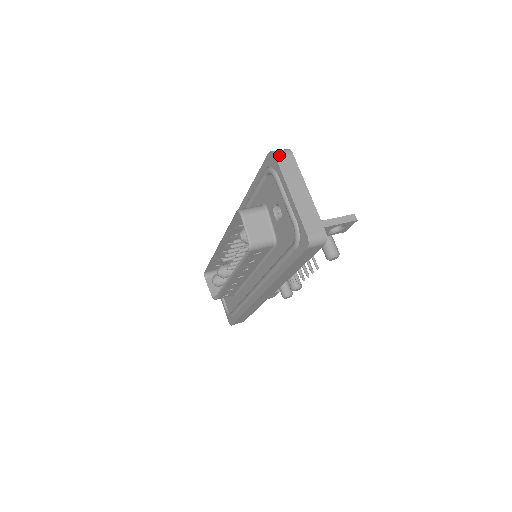
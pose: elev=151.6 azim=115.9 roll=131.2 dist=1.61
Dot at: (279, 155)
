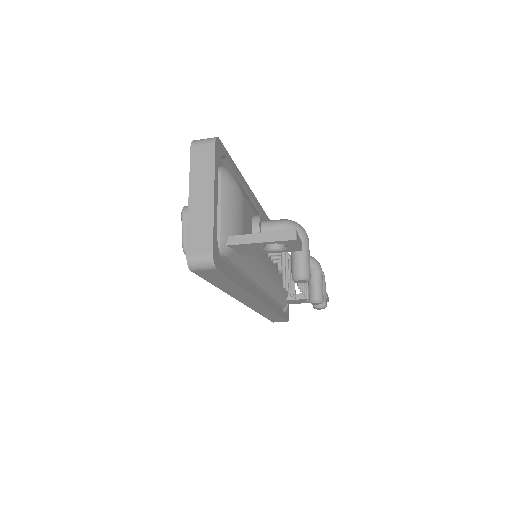
Dot at: (196, 146)
